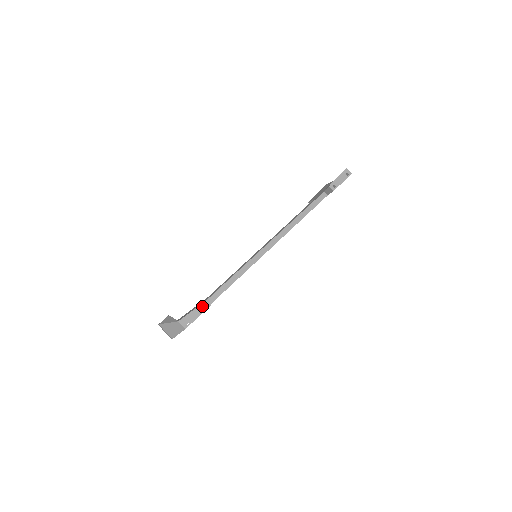
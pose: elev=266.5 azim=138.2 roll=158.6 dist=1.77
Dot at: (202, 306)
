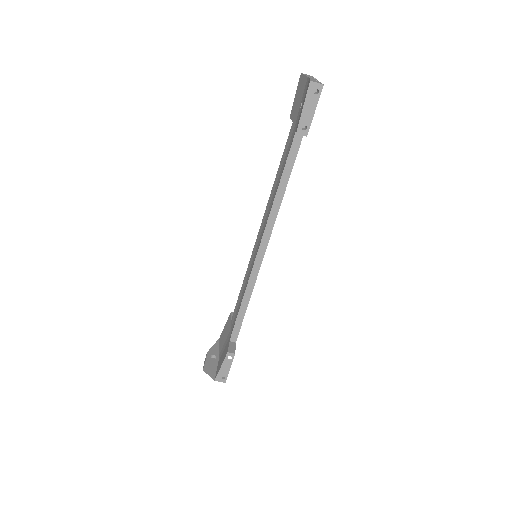
Dot at: (227, 359)
